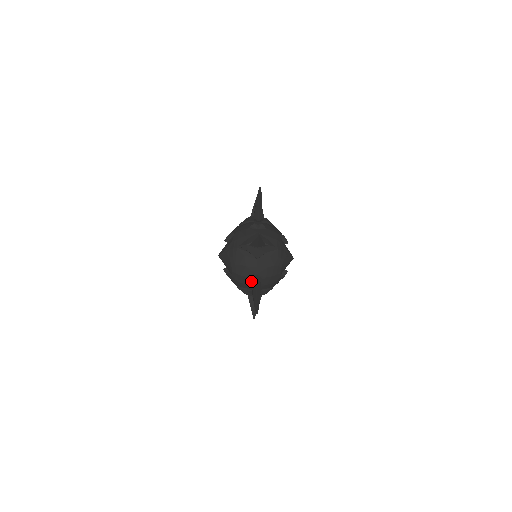
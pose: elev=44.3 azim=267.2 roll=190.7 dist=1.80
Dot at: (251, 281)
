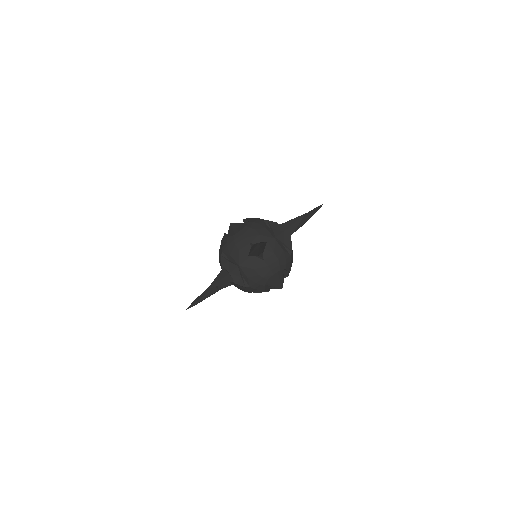
Dot at: (249, 250)
